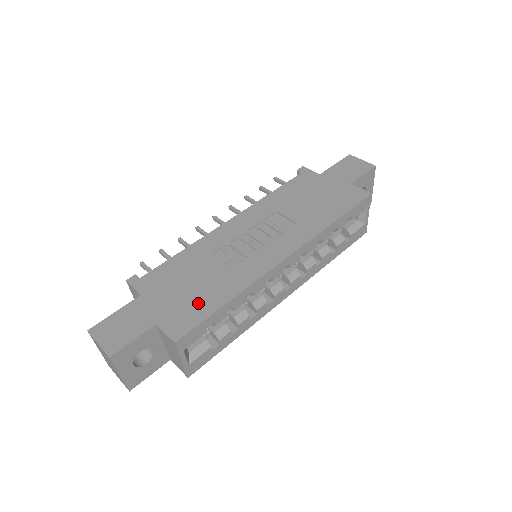
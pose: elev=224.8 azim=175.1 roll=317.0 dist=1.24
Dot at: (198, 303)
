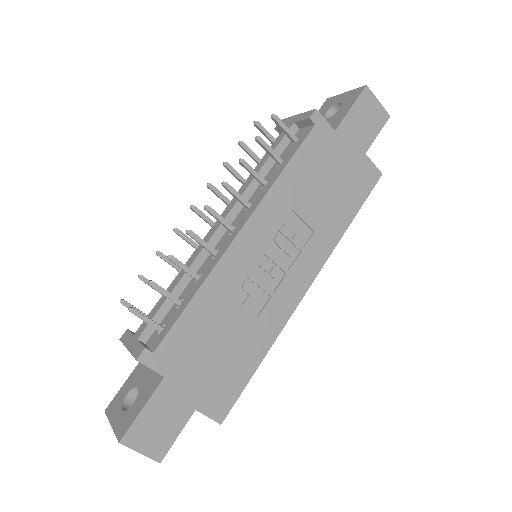
Dot at: (232, 372)
